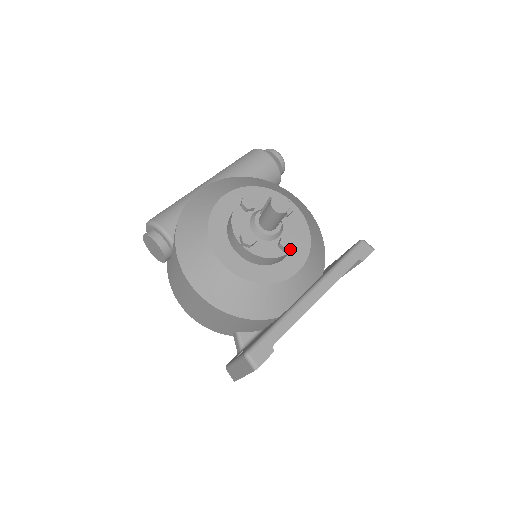
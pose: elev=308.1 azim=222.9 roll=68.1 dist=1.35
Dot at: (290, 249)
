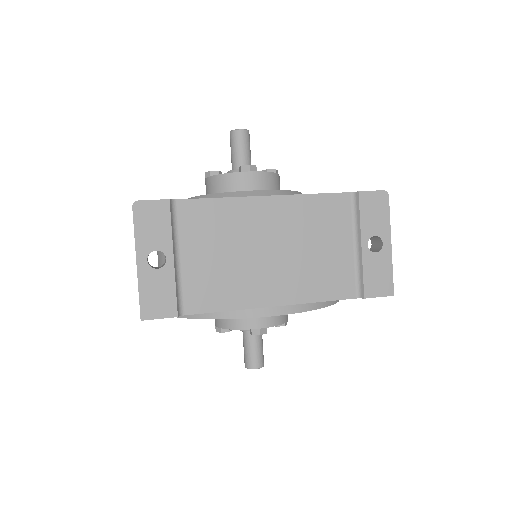
Dot at: (247, 167)
